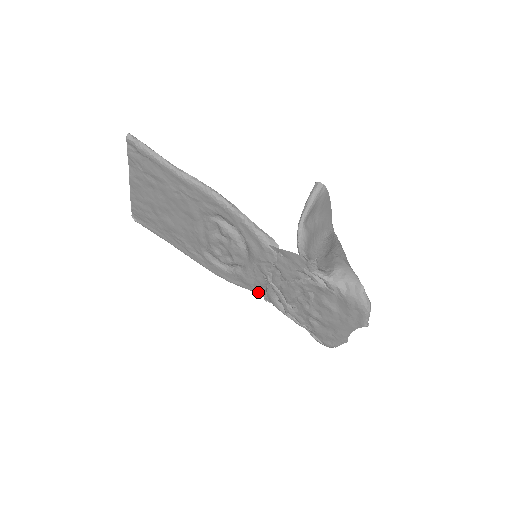
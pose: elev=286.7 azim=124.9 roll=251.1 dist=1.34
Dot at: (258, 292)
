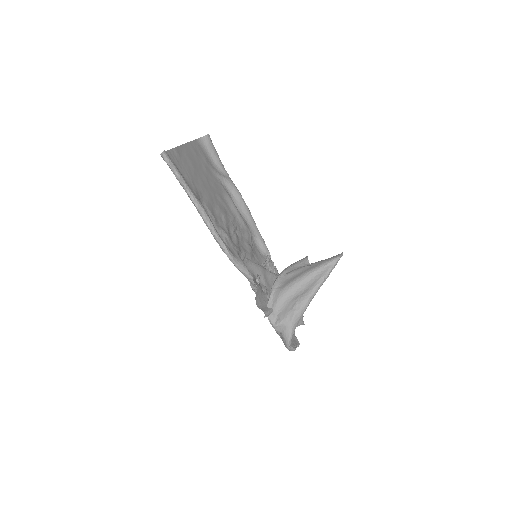
Dot at: (265, 257)
